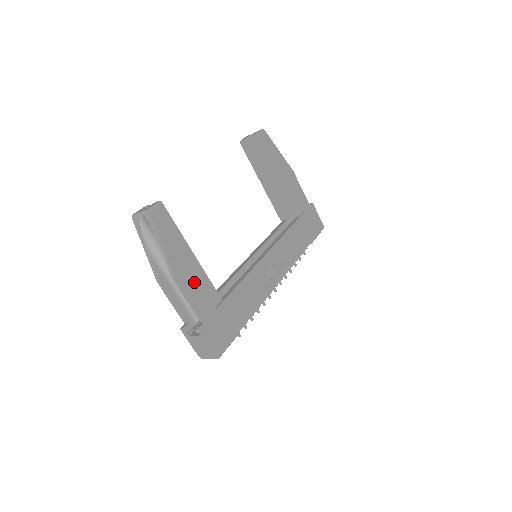
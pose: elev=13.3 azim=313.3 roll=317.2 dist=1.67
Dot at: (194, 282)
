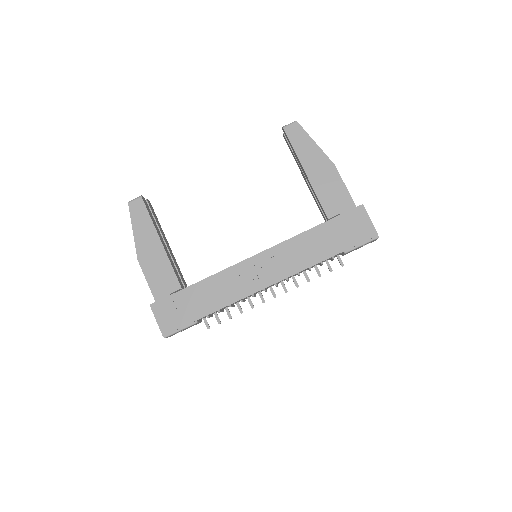
Dot at: (155, 266)
